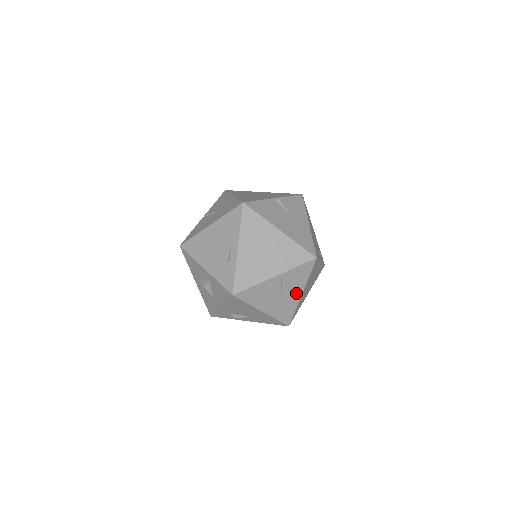
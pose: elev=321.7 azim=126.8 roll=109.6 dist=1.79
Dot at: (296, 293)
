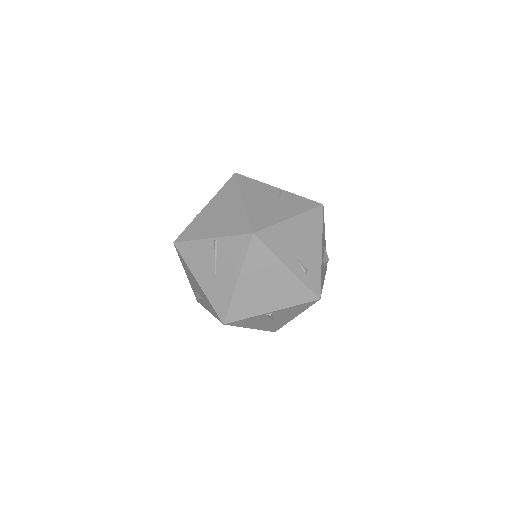
Dot at: (231, 276)
